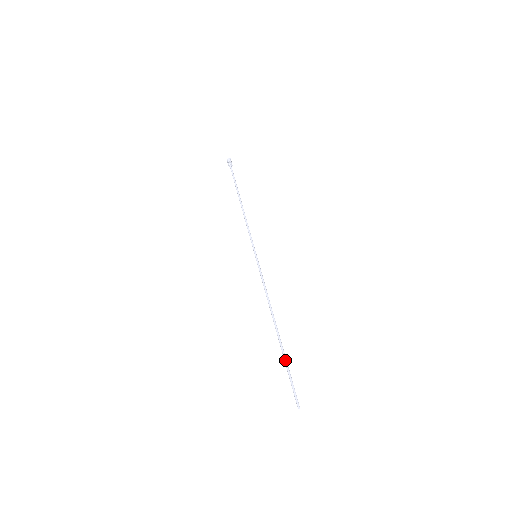
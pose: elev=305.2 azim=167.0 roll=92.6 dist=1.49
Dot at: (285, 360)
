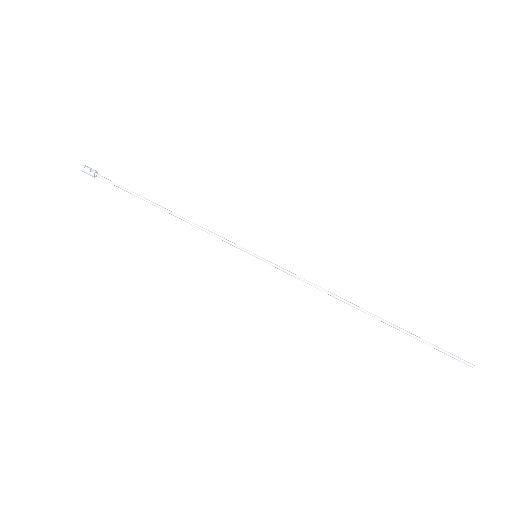
Dot at: (412, 335)
